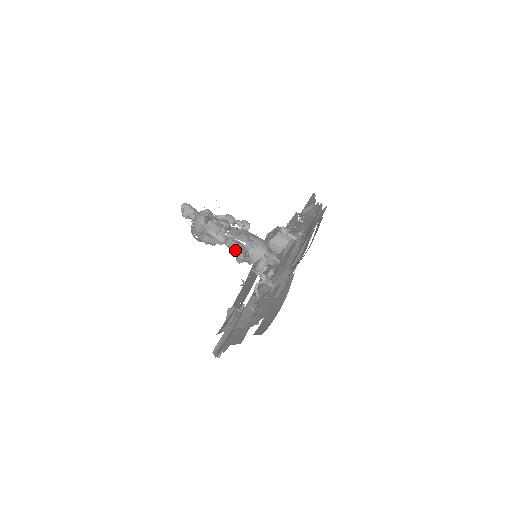
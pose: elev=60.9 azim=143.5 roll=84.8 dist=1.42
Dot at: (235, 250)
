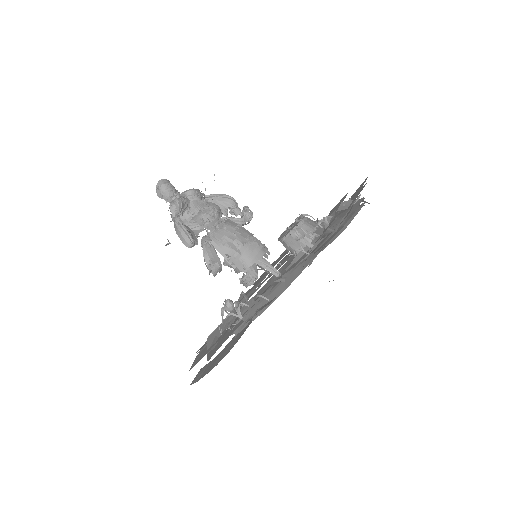
Dot at: (204, 259)
